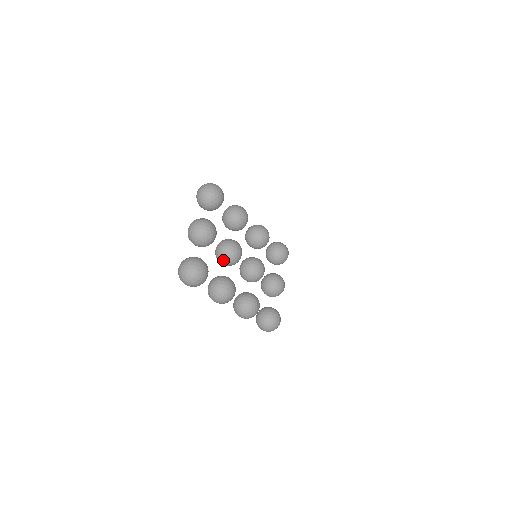
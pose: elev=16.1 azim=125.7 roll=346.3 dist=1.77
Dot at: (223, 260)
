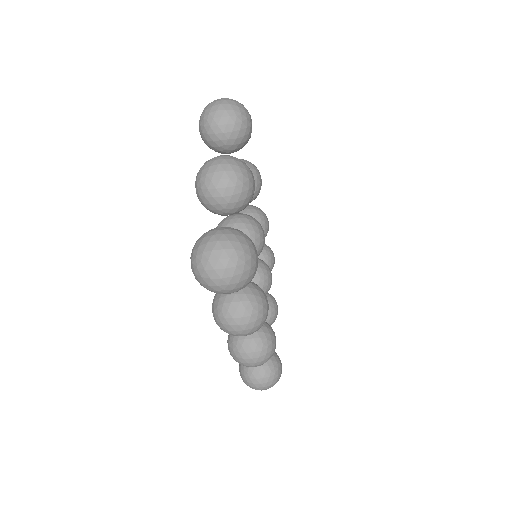
Dot at: occluded
